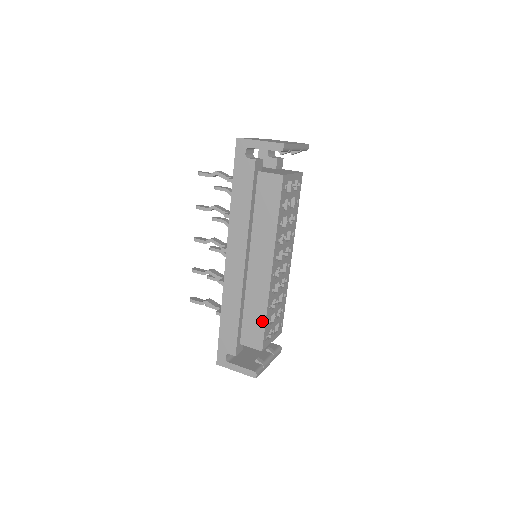
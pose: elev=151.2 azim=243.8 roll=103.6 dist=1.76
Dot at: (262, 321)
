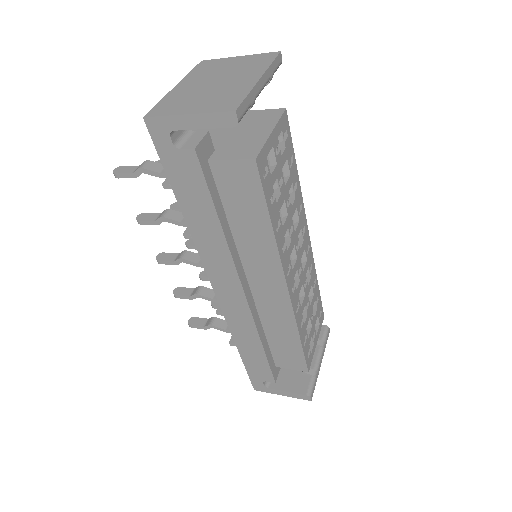
Dot at: (296, 345)
